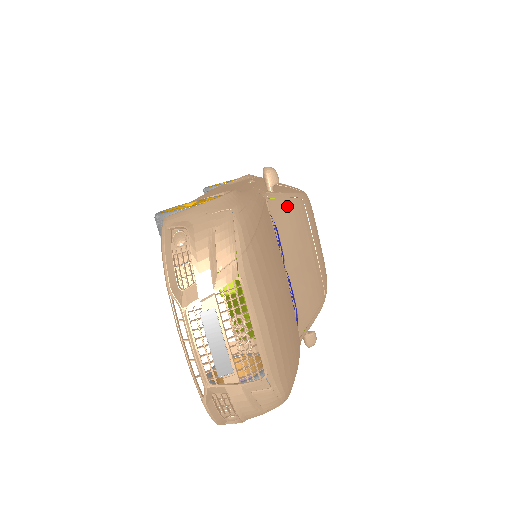
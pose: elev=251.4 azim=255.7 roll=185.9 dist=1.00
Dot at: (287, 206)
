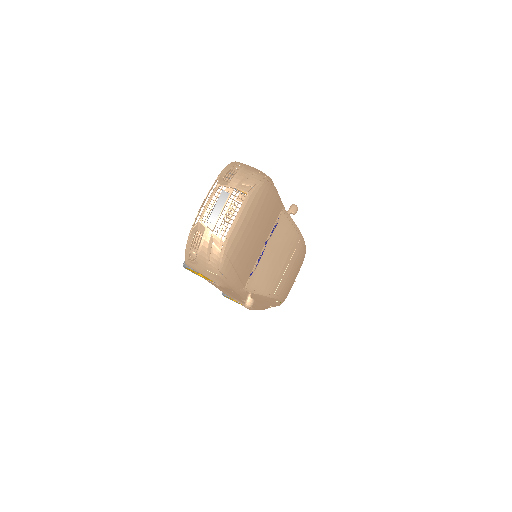
Dot at: (290, 226)
